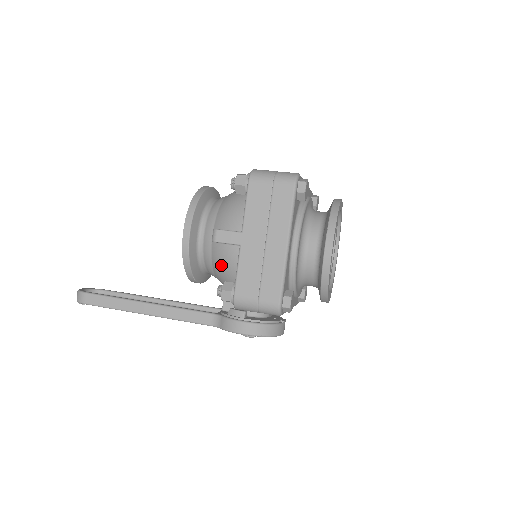
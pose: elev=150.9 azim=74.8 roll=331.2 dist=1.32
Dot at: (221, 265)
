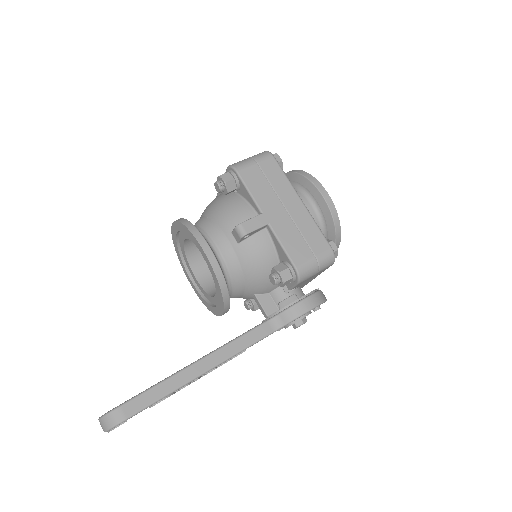
Dot at: (255, 261)
